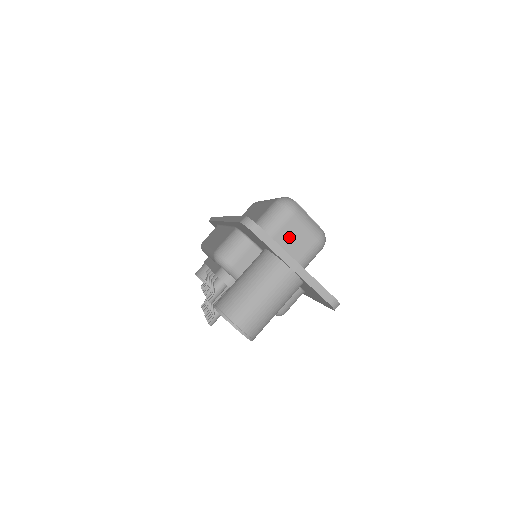
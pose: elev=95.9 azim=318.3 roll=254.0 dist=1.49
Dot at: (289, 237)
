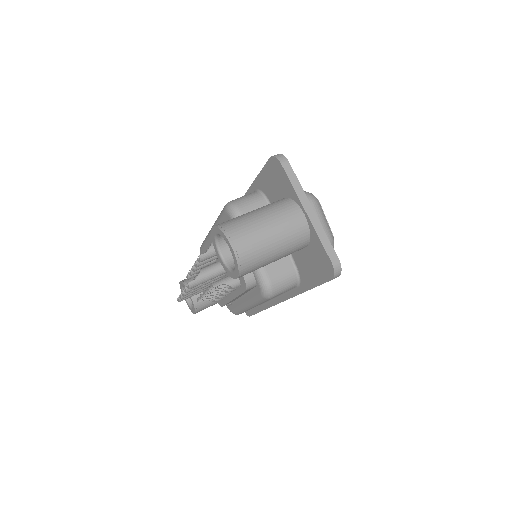
Dot at: occluded
